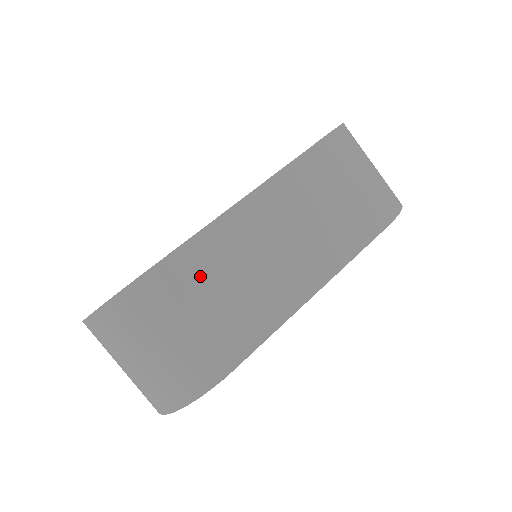
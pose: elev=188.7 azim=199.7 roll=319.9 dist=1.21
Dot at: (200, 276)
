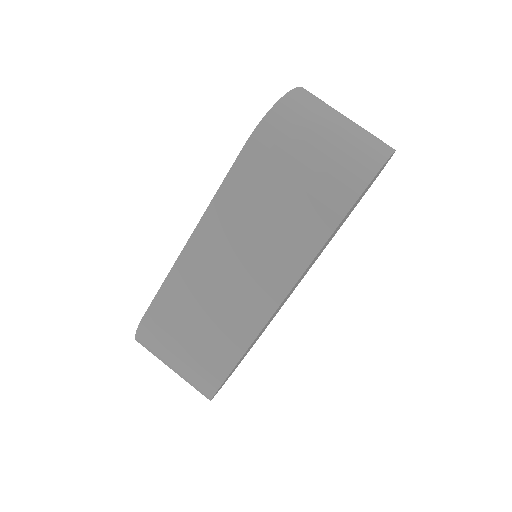
Dot at: (177, 314)
